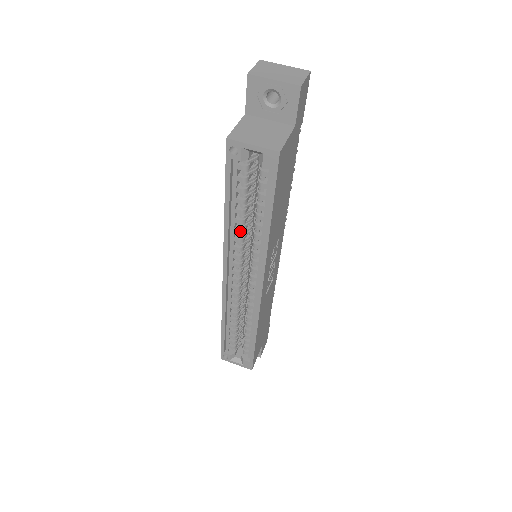
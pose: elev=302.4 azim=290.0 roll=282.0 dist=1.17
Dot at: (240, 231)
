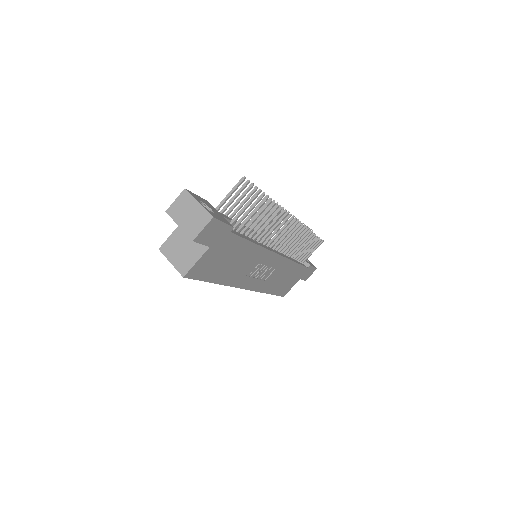
Dot at: occluded
